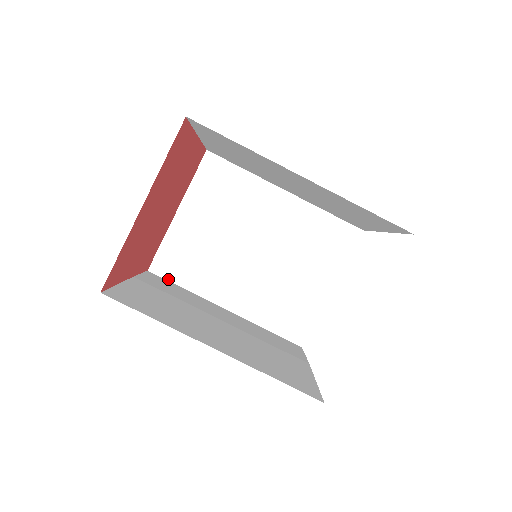
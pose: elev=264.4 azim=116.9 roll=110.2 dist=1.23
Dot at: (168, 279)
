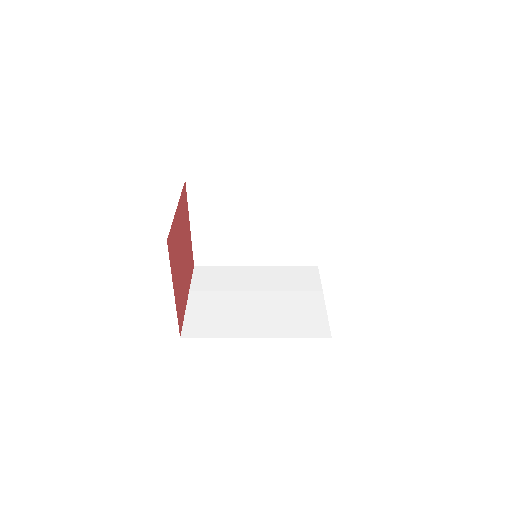
Dot at: (210, 265)
